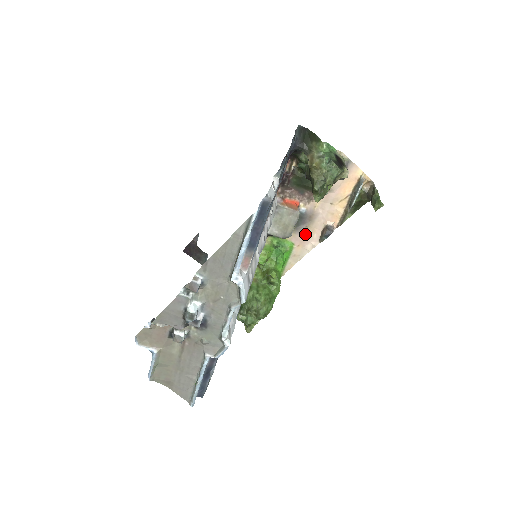
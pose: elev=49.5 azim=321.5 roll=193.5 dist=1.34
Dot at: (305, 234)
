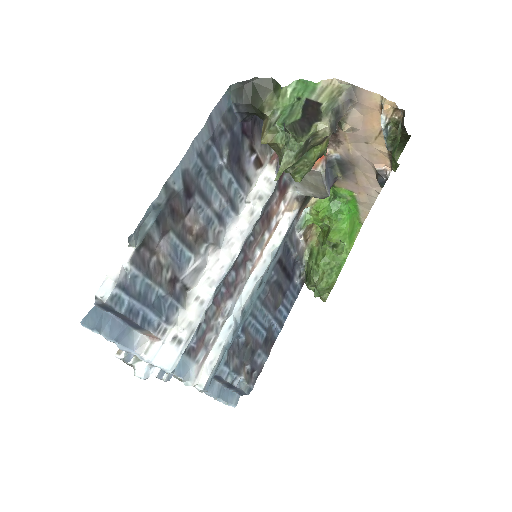
Dot at: (358, 181)
